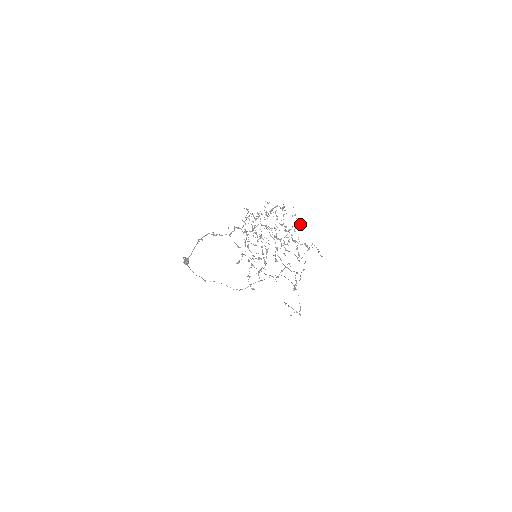
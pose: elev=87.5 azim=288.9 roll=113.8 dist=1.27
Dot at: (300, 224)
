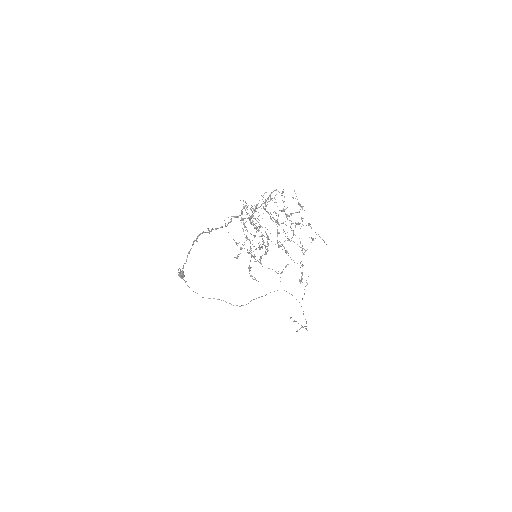
Dot at: (302, 207)
